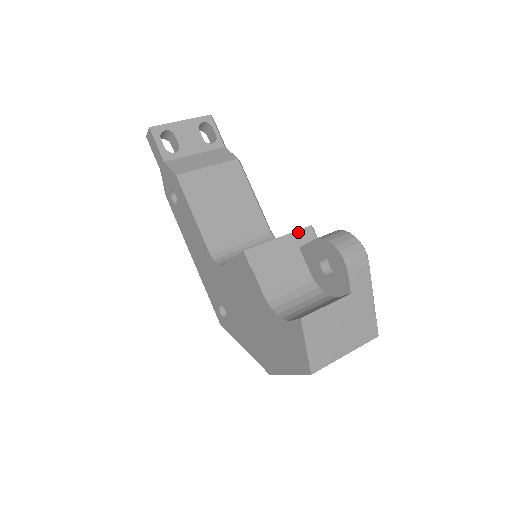
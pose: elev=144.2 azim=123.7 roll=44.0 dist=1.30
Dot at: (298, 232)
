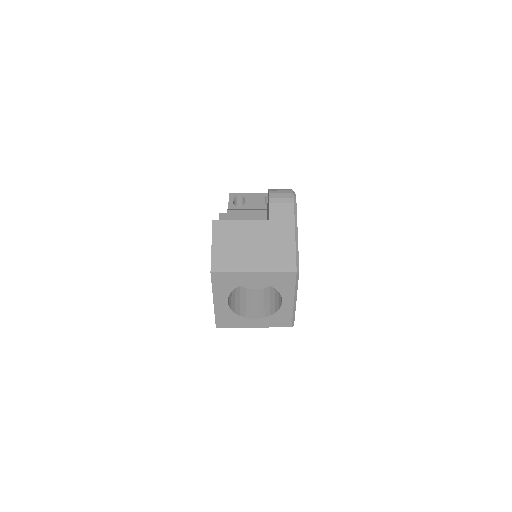
Dot at: occluded
